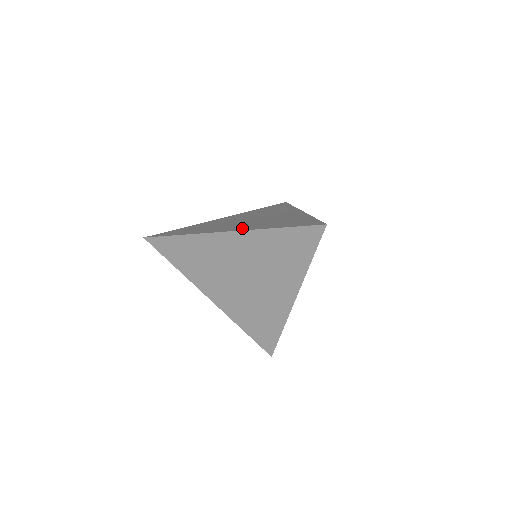
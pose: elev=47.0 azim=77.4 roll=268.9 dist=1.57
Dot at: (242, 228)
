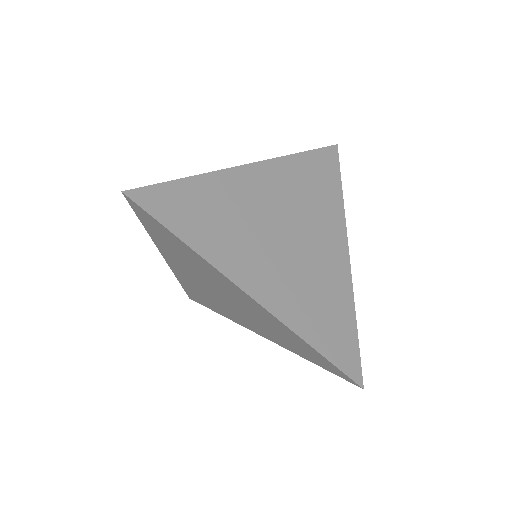
Dot at: (274, 299)
